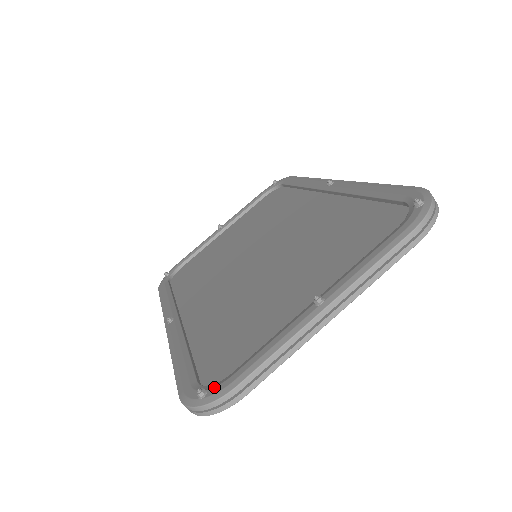
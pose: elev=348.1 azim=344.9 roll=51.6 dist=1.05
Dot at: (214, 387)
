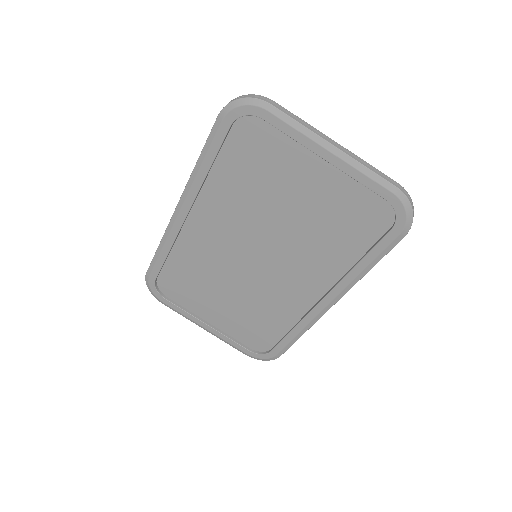
Dot at: occluded
